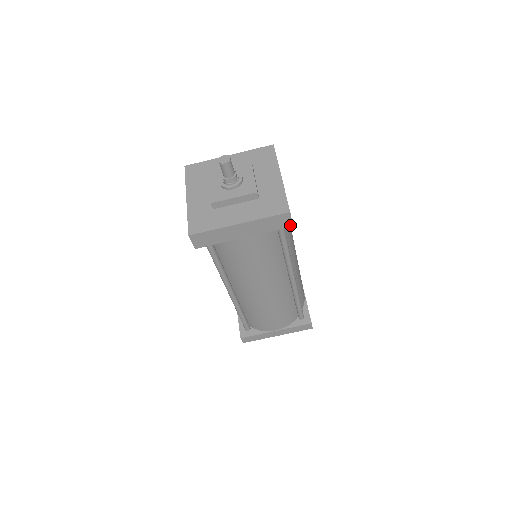
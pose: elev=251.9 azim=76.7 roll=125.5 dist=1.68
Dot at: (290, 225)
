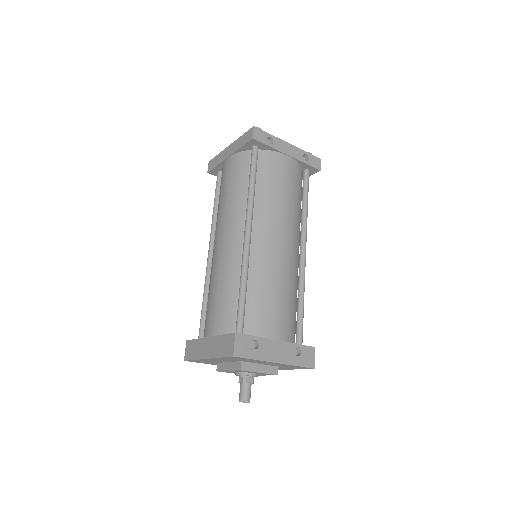
Dot at: (313, 350)
